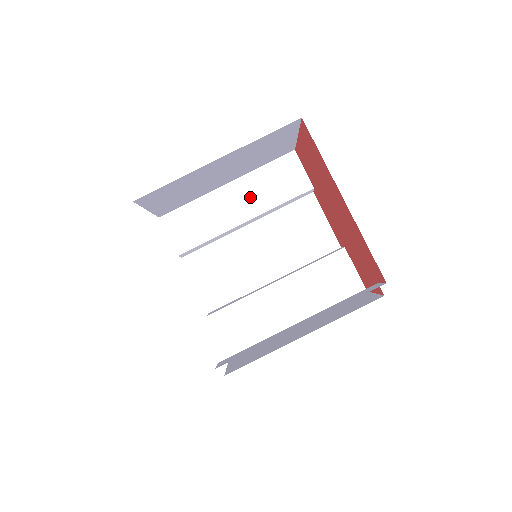
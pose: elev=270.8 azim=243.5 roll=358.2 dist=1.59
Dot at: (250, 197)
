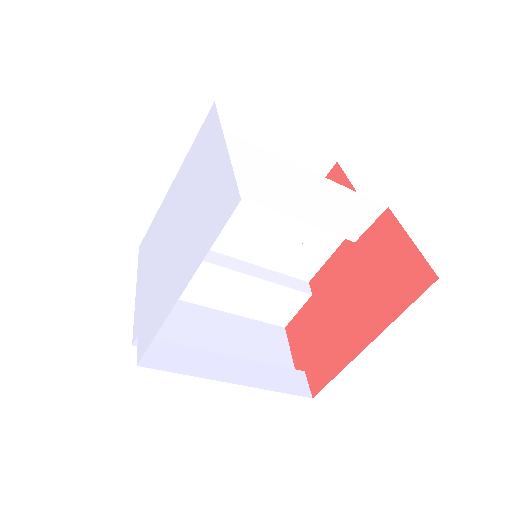
Dot at: (312, 201)
